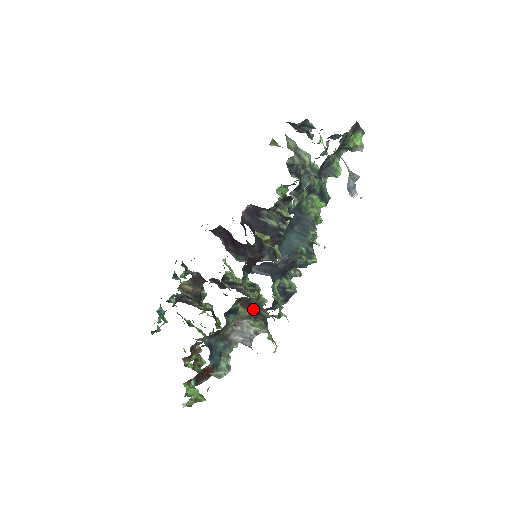
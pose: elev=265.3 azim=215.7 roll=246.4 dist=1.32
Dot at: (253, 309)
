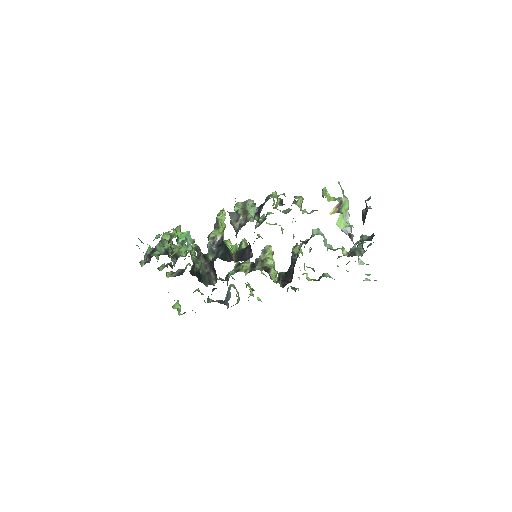
Dot at: occluded
